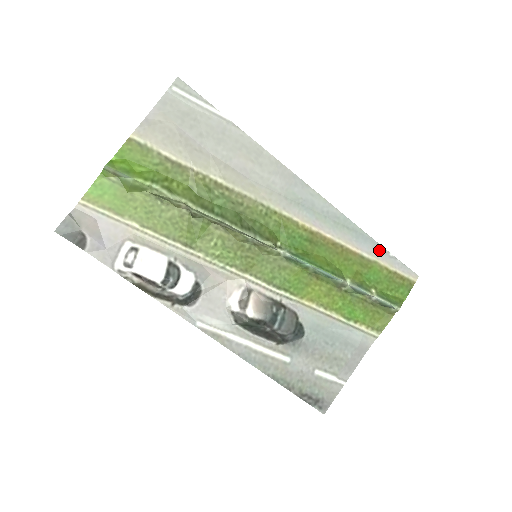
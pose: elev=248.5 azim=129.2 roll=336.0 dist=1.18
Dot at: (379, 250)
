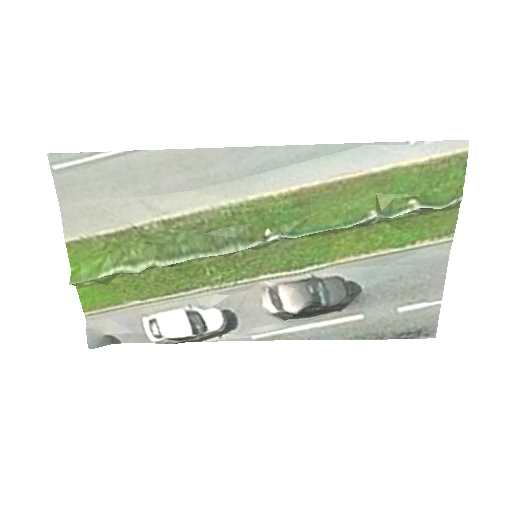
Dot at: (392, 150)
